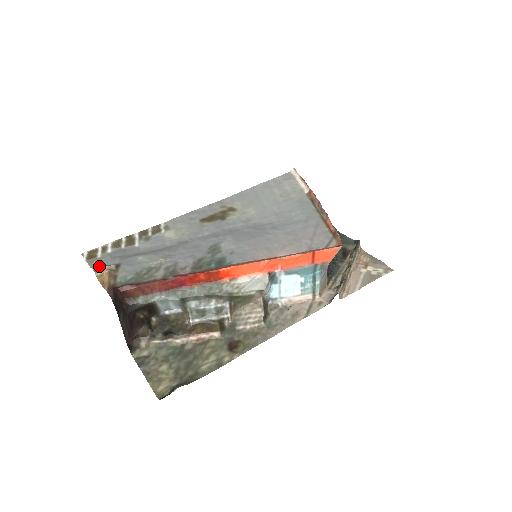
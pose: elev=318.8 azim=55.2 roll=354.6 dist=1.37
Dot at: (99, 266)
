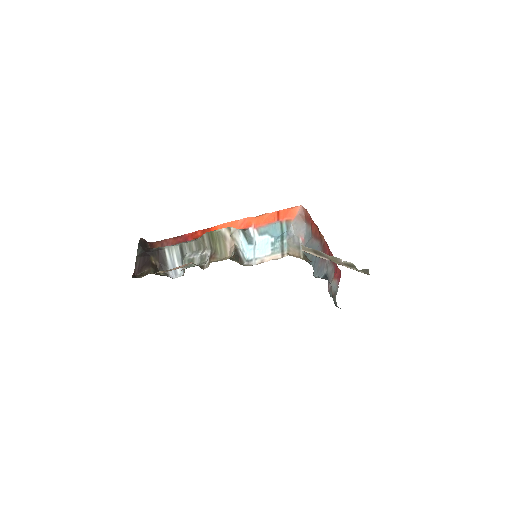
Dot at: occluded
